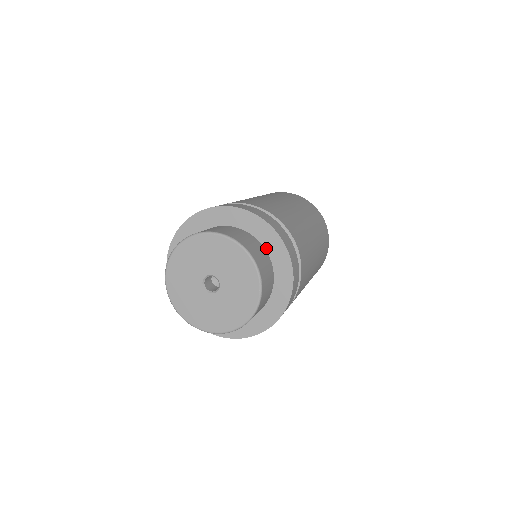
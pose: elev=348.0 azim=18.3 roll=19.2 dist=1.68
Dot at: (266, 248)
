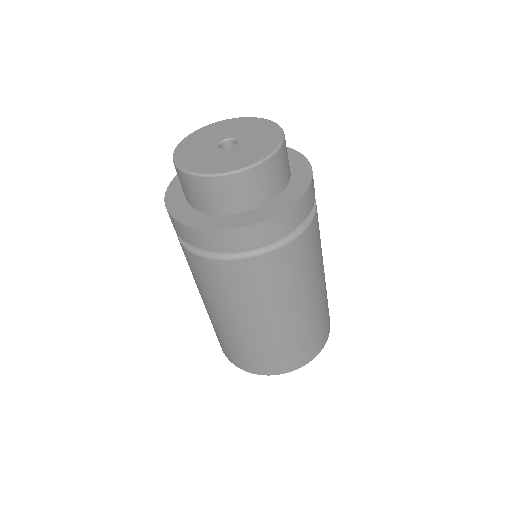
Dot at: occluded
